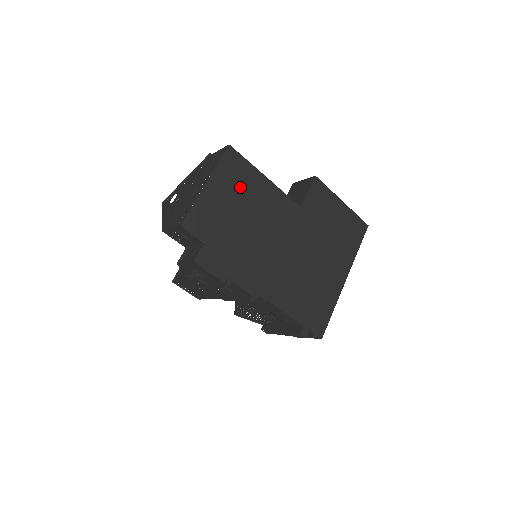
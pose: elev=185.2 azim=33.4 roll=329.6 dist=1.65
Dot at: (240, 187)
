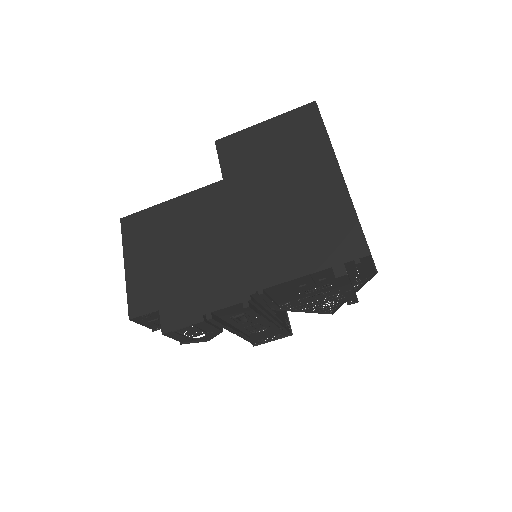
Dot at: (154, 235)
